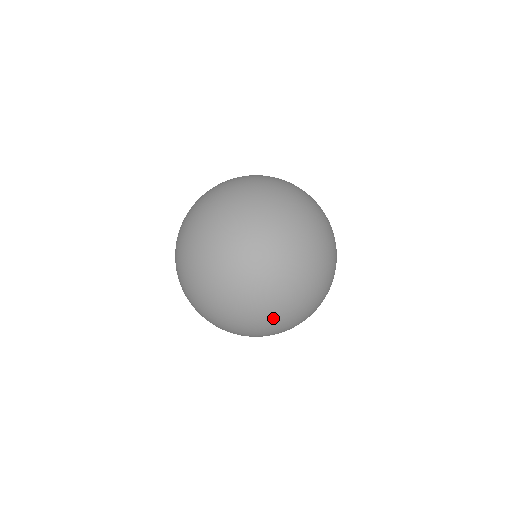
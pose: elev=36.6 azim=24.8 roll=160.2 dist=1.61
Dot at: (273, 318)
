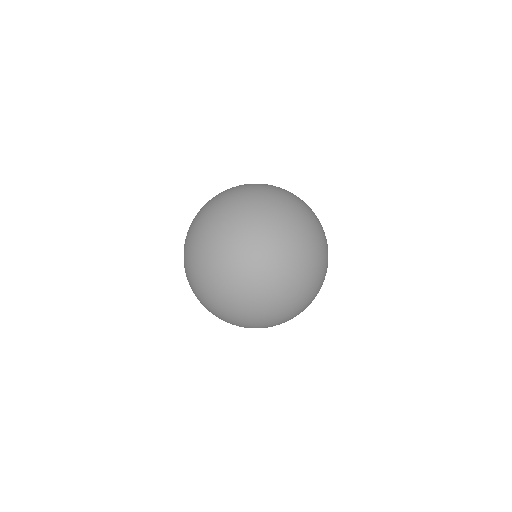
Dot at: (258, 293)
